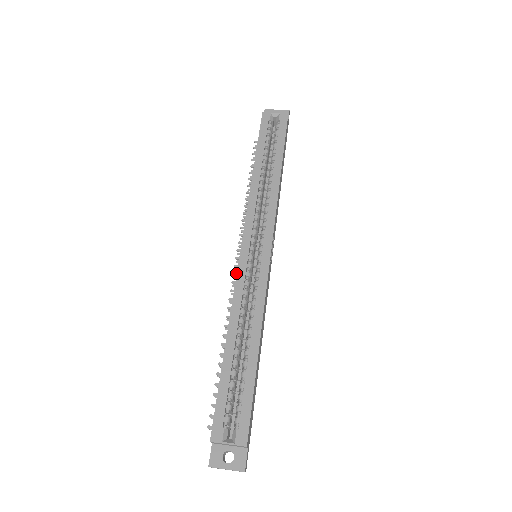
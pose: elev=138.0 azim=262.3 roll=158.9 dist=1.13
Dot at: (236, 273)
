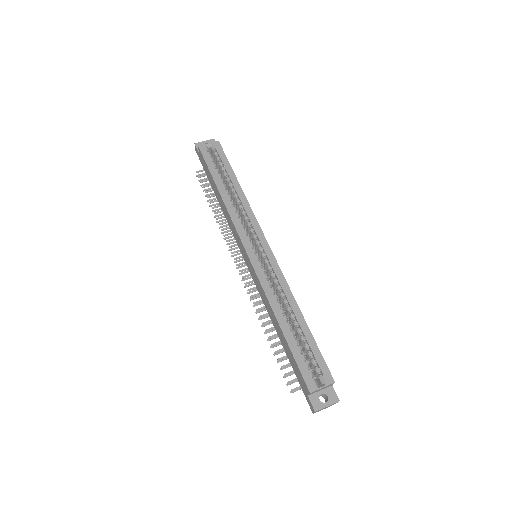
Dot at: (244, 276)
